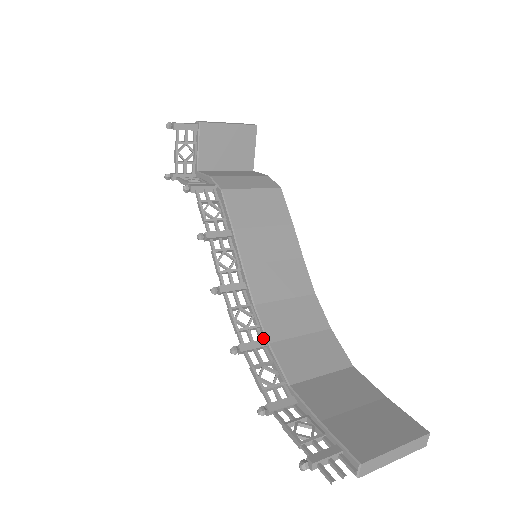
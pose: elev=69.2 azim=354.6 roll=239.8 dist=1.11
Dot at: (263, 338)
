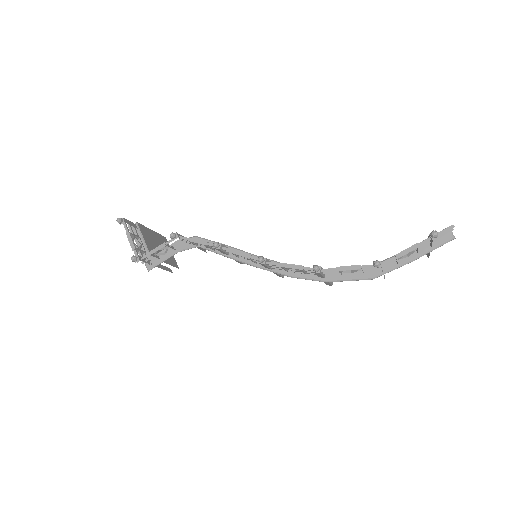
Dot at: occluded
